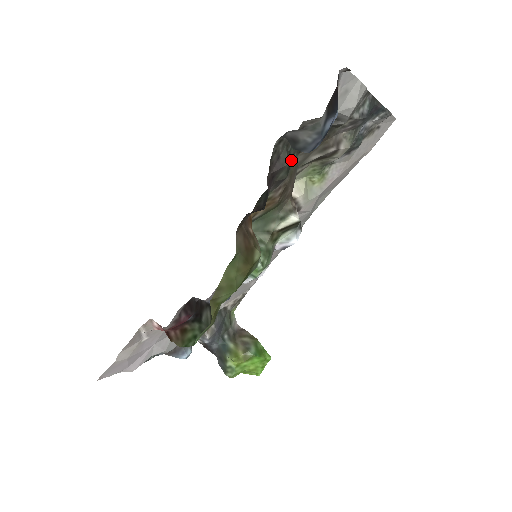
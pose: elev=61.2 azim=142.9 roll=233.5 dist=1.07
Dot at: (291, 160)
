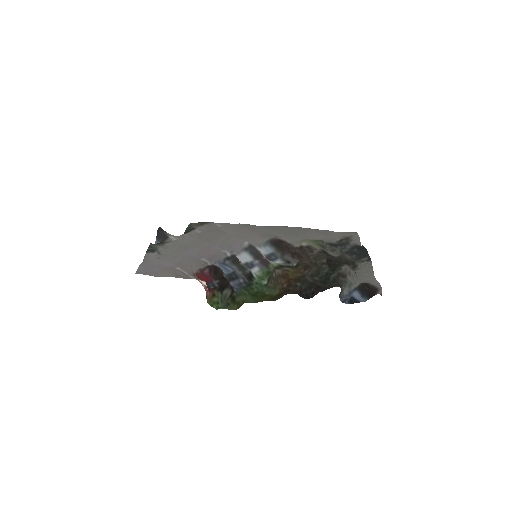
Dot at: (326, 270)
